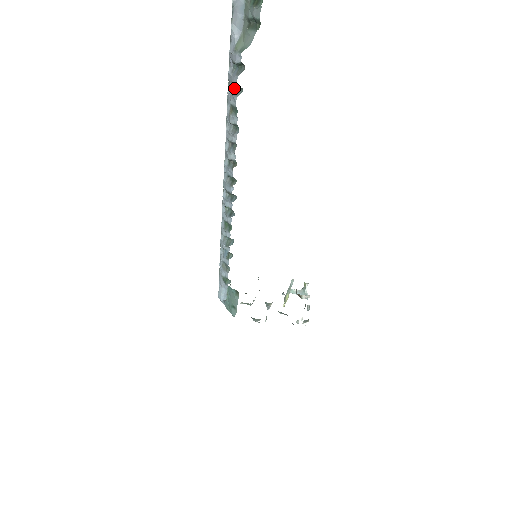
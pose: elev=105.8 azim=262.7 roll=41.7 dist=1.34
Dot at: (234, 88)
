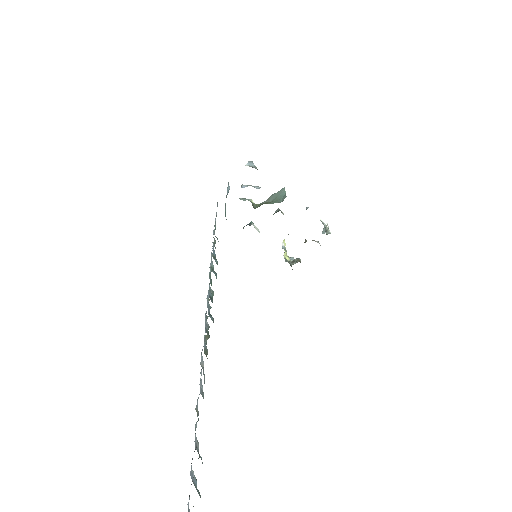
Dot at: (198, 449)
